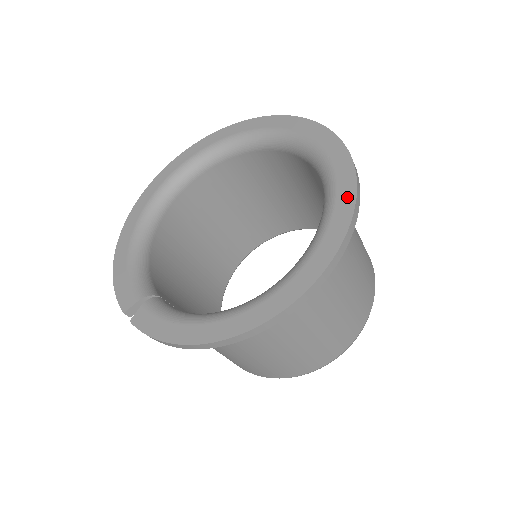
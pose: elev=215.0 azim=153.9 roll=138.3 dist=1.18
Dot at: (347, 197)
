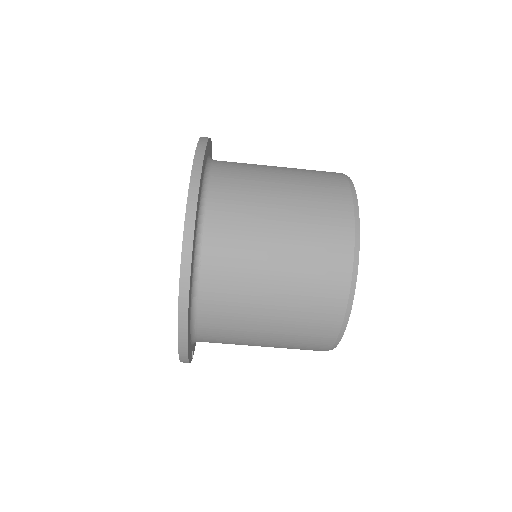
Dot at: occluded
